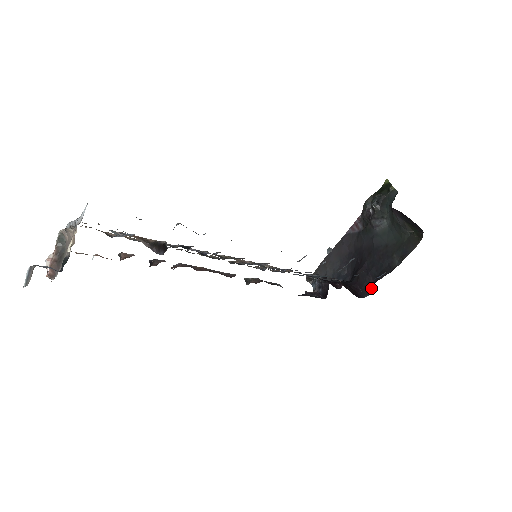
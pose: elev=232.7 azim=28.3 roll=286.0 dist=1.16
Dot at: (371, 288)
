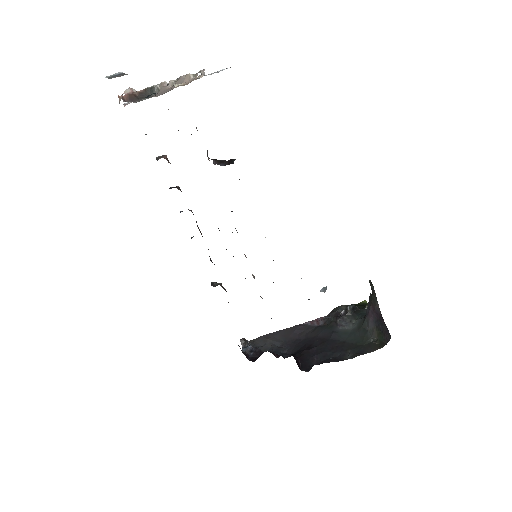
Dot at: occluded
